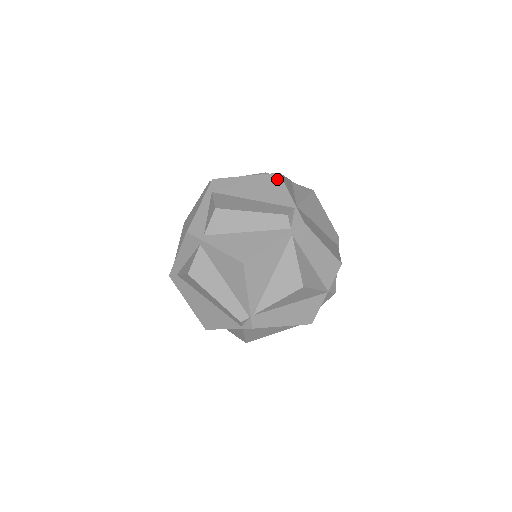
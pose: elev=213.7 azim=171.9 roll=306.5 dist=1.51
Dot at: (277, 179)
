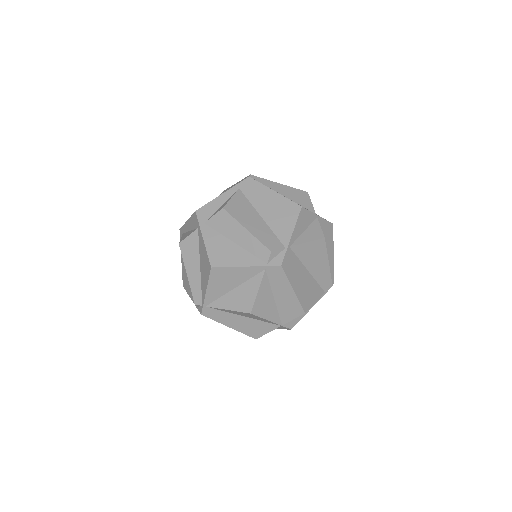
Dot at: (295, 211)
